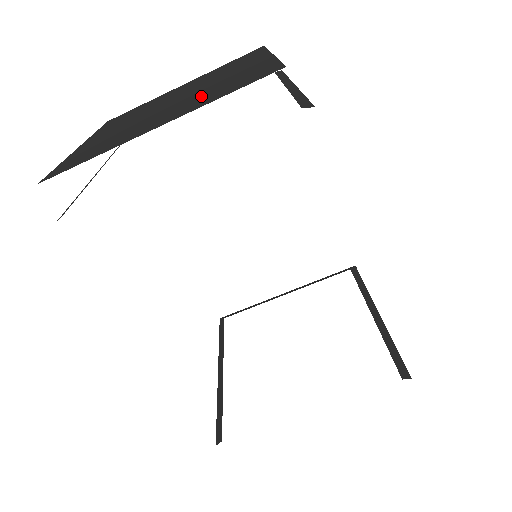
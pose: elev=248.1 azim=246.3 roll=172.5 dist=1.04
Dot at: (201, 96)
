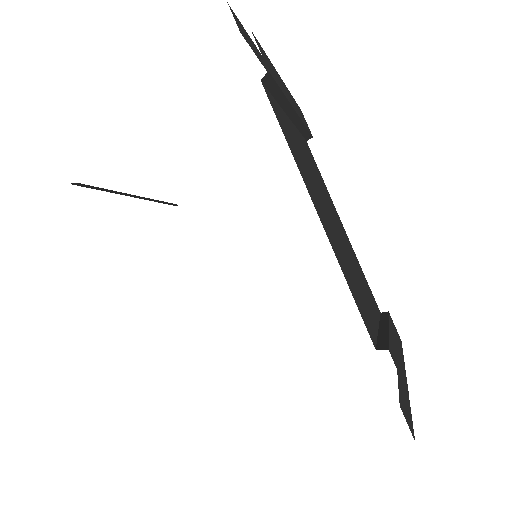
Dot at: occluded
